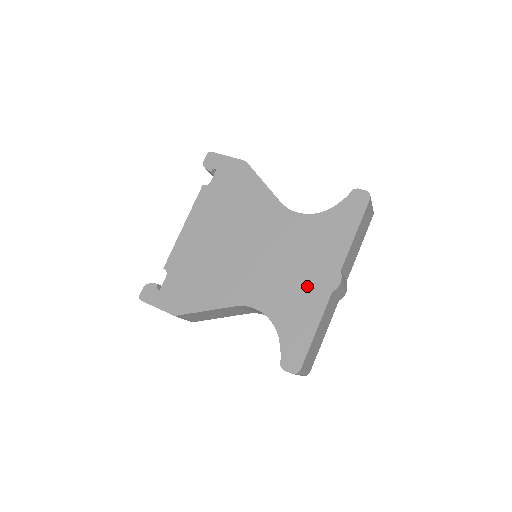
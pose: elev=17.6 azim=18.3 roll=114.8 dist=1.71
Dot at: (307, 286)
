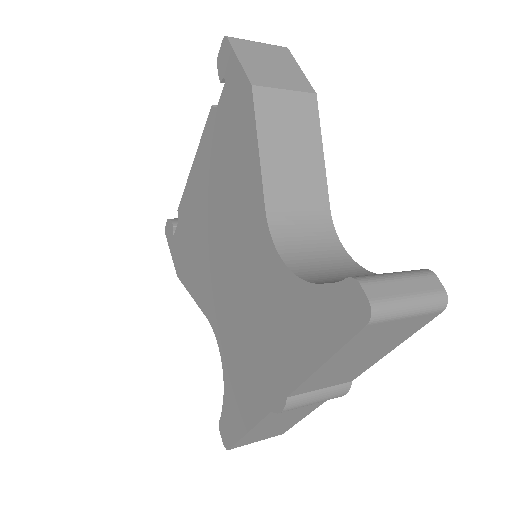
Dot at: (254, 372)
